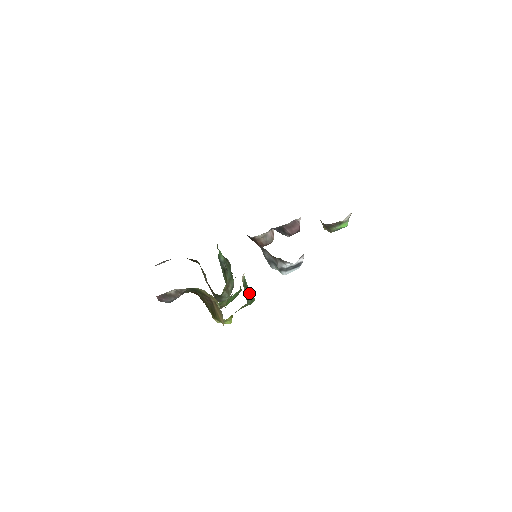
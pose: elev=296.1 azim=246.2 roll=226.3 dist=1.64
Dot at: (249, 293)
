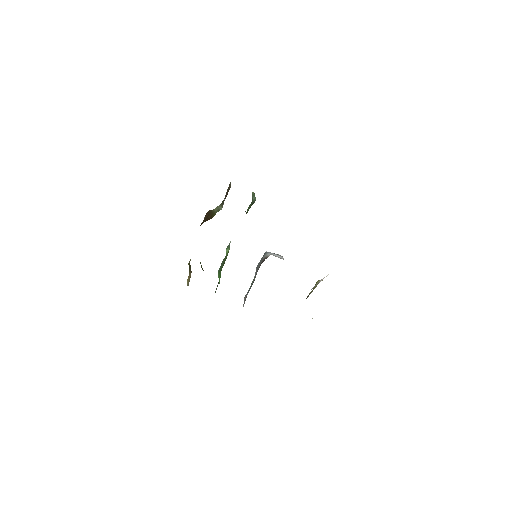
Dot at: occluded
